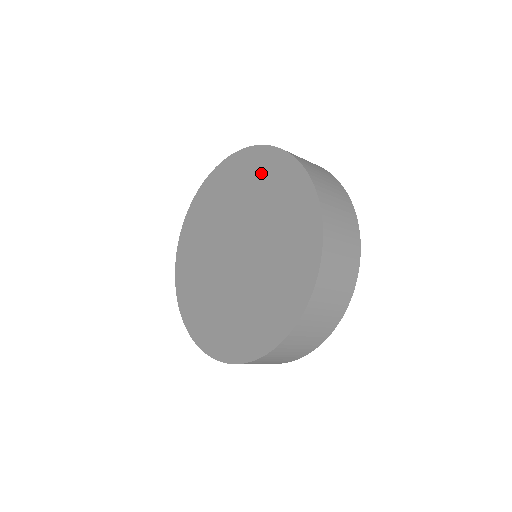
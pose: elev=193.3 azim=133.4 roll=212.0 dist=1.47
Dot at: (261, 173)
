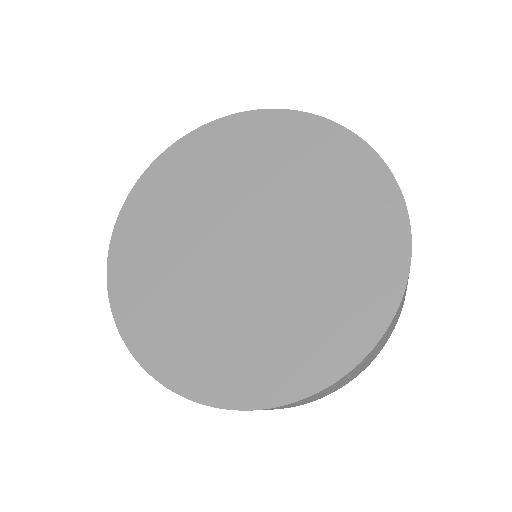
Dot at: (255, 141)
